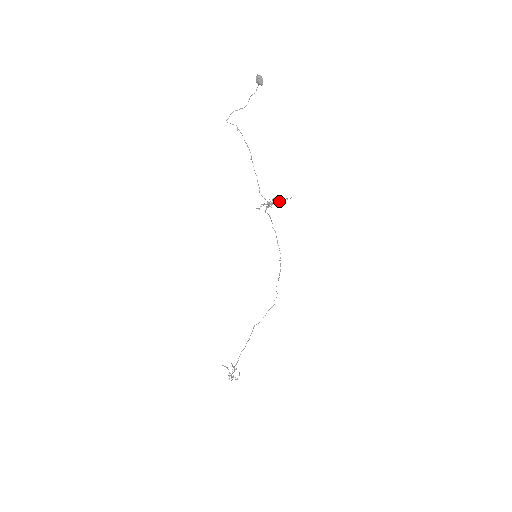
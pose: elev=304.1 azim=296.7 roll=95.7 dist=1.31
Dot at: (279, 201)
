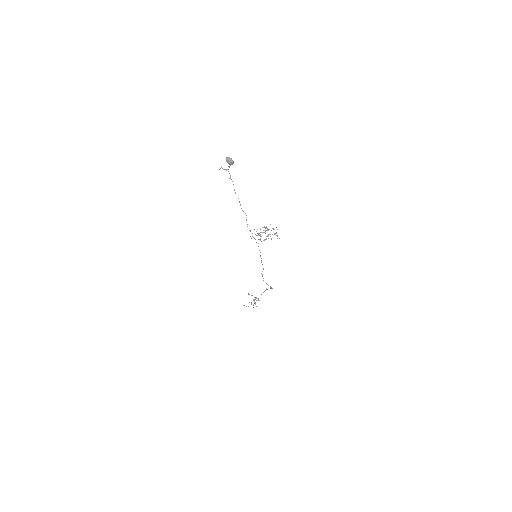
Dot at: (268, 236)
